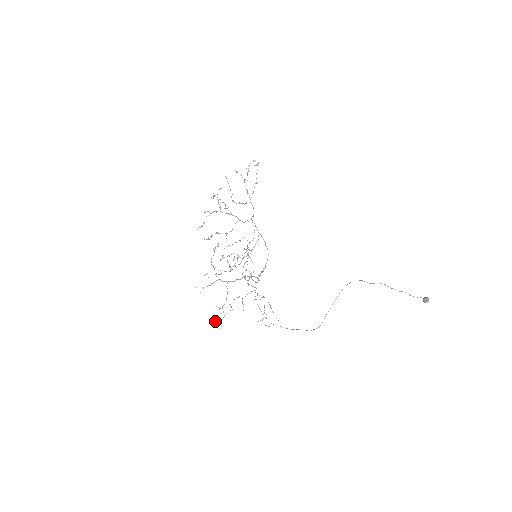
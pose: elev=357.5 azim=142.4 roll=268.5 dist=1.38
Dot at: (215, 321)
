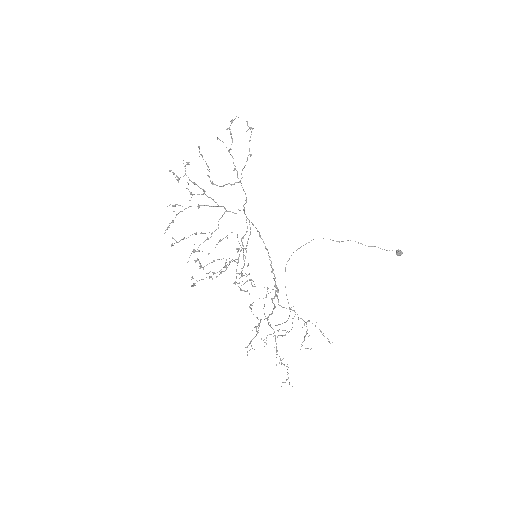
Dot at: occluded
